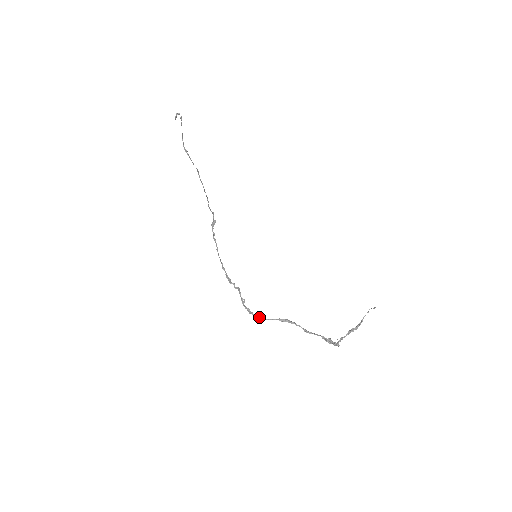
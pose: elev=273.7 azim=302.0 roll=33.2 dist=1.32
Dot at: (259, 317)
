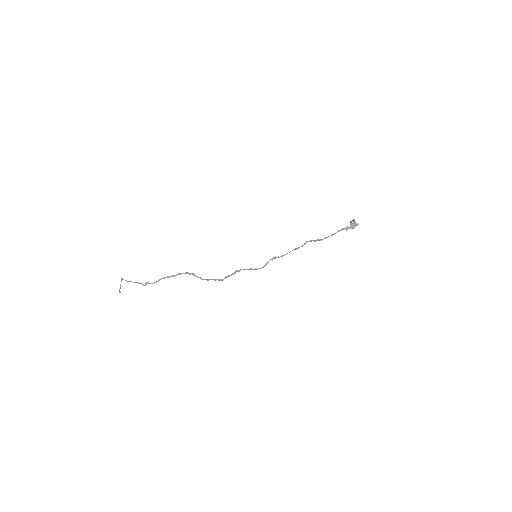
Dot at: (297, 248)
